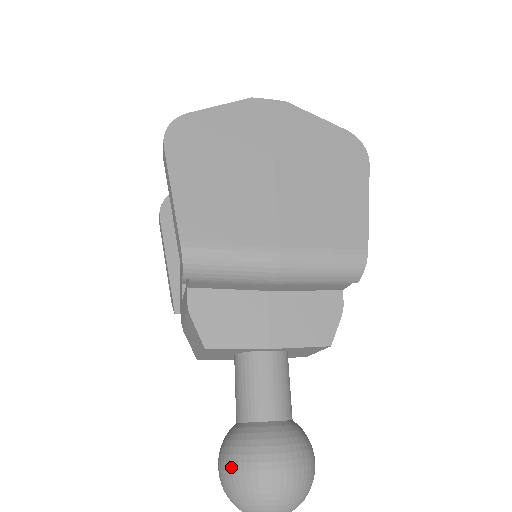
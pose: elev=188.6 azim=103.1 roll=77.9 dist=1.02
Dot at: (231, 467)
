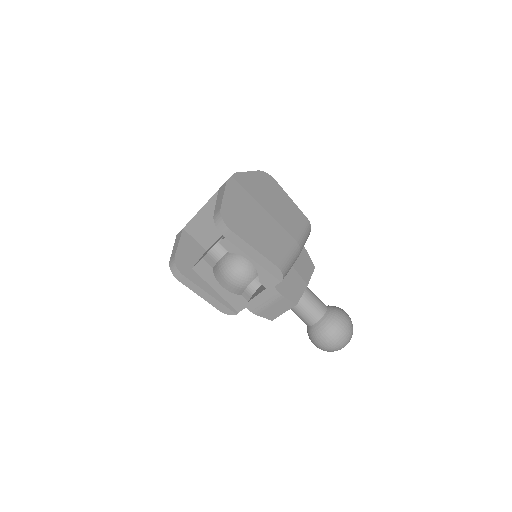
Dot at: (334, 336)
